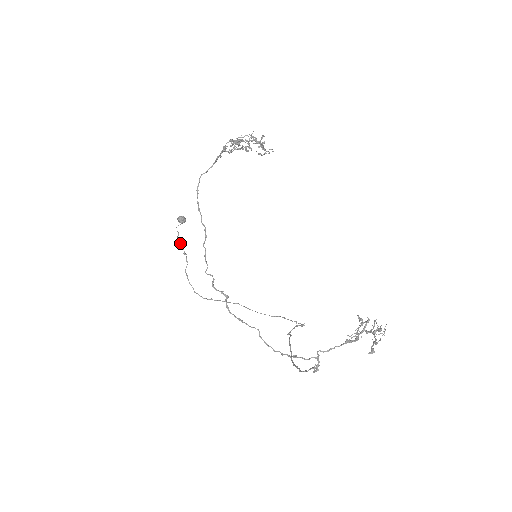
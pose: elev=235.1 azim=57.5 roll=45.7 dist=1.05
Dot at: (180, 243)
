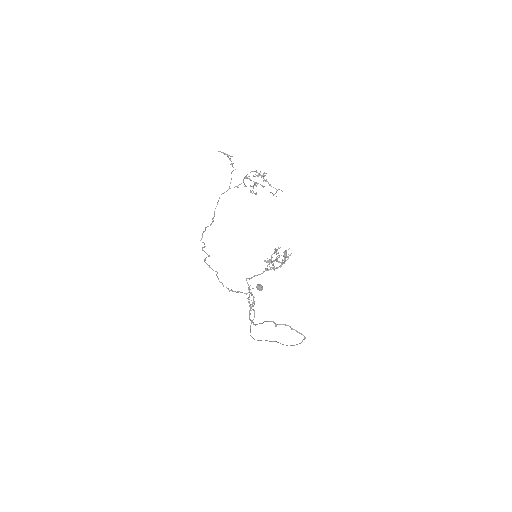
Dot at: (251, 300)
